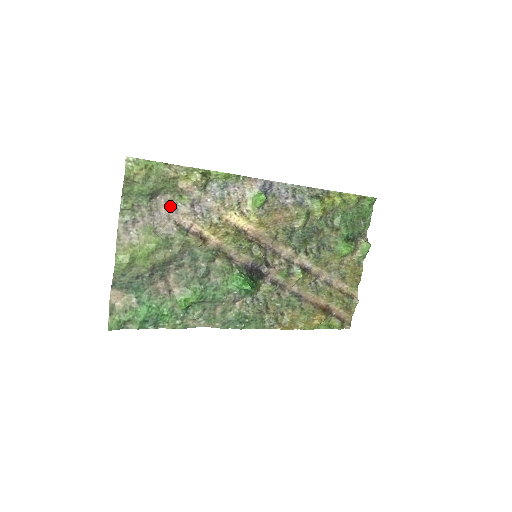
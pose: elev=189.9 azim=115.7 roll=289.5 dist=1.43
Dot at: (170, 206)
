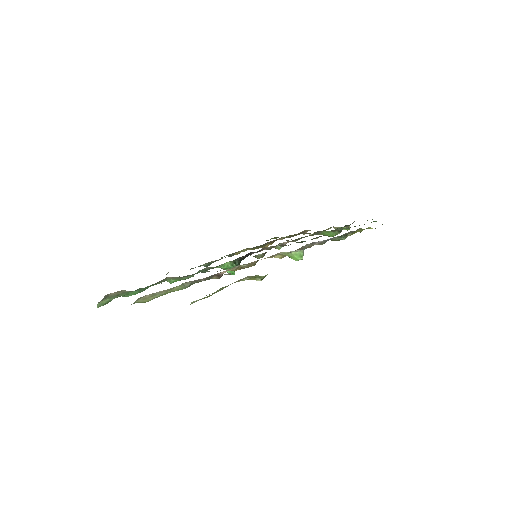
Dot at: occluded
